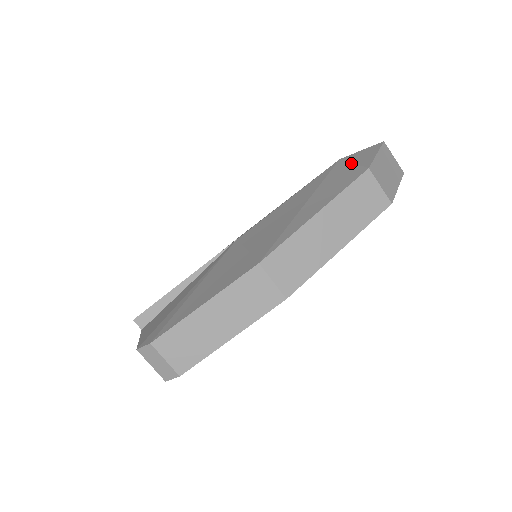
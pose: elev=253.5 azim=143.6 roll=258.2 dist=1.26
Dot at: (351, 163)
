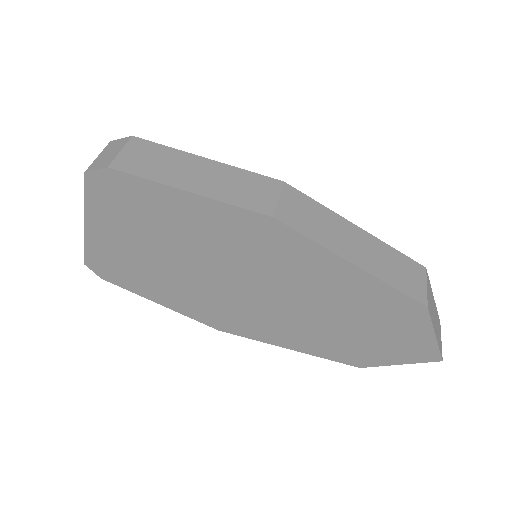
Dot at: occluded
